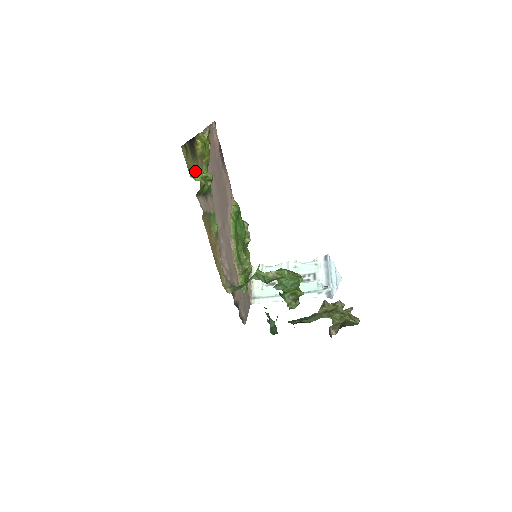
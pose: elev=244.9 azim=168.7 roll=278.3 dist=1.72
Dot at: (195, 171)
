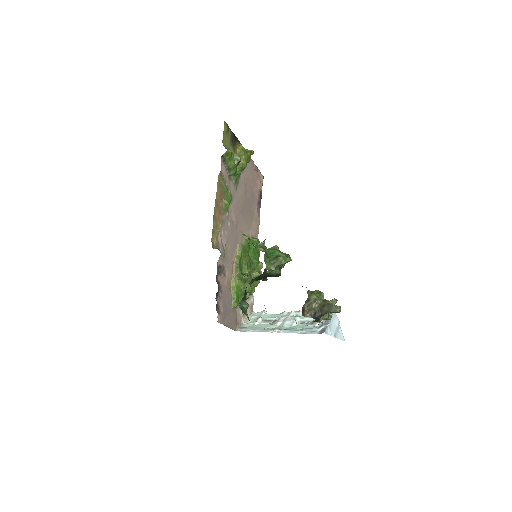
Dot at: occluded
